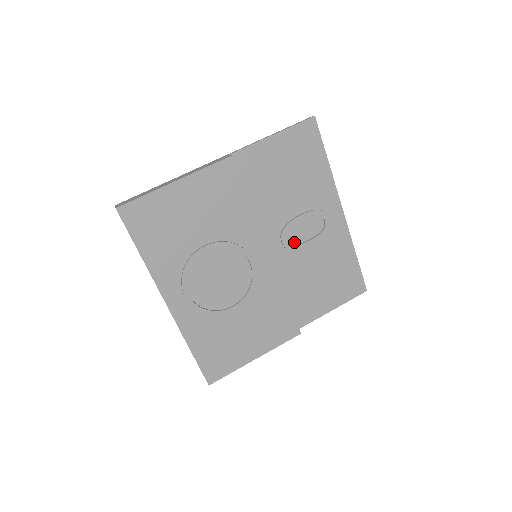
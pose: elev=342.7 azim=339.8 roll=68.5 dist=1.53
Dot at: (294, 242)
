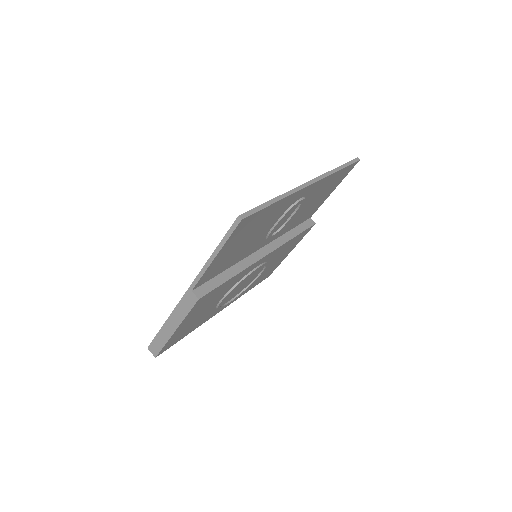
Dot at: (280, 227)
